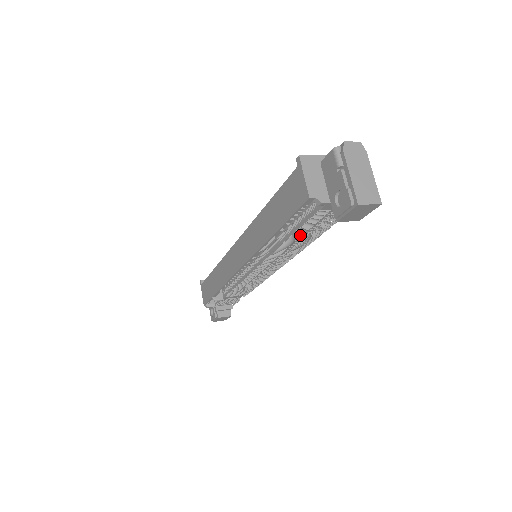
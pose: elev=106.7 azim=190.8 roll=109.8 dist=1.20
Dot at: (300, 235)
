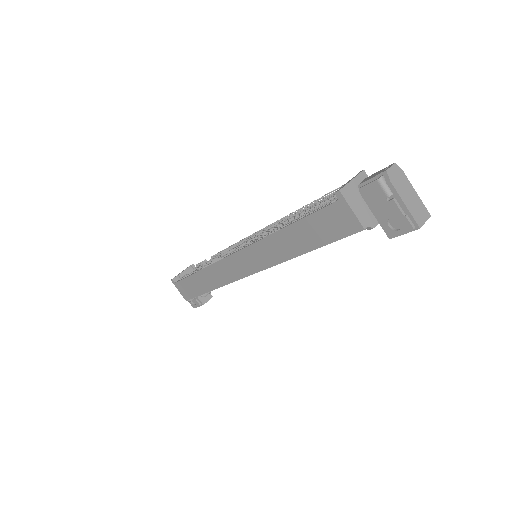
Dot at: occluded
